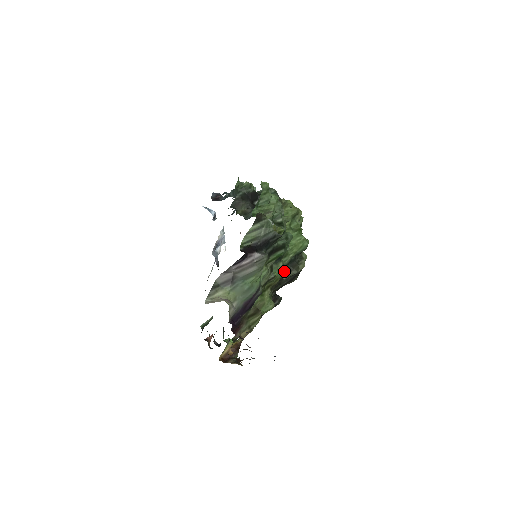
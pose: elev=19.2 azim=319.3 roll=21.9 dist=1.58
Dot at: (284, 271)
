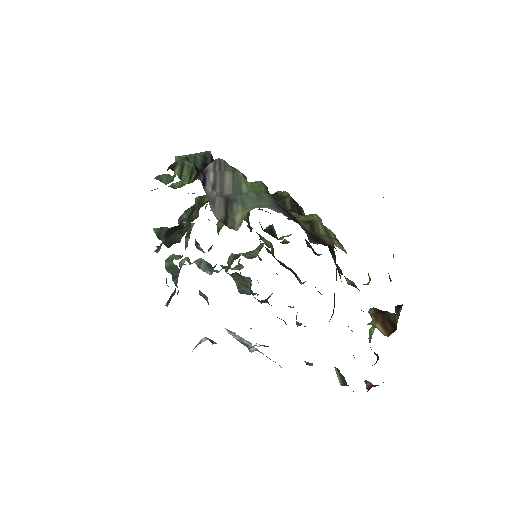
Dot at: occluded
